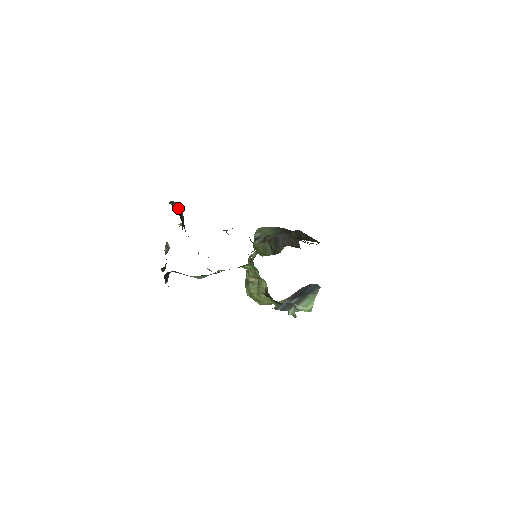
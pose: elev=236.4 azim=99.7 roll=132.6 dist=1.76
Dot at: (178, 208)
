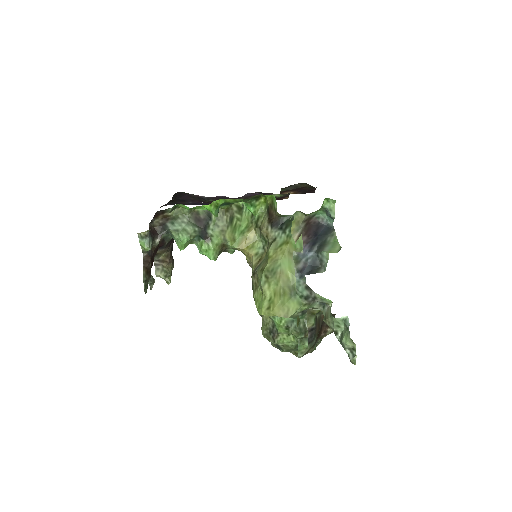
Dot at: occluded
